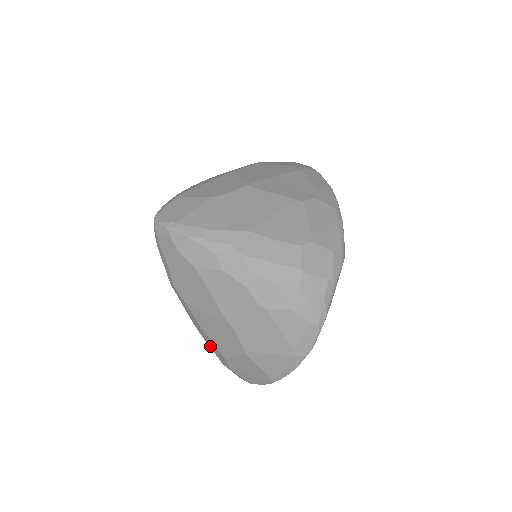
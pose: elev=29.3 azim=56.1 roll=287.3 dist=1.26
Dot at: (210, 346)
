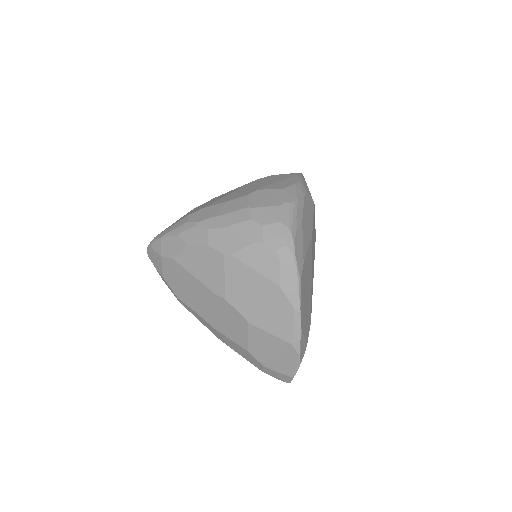
Dot at: (240, 354)
